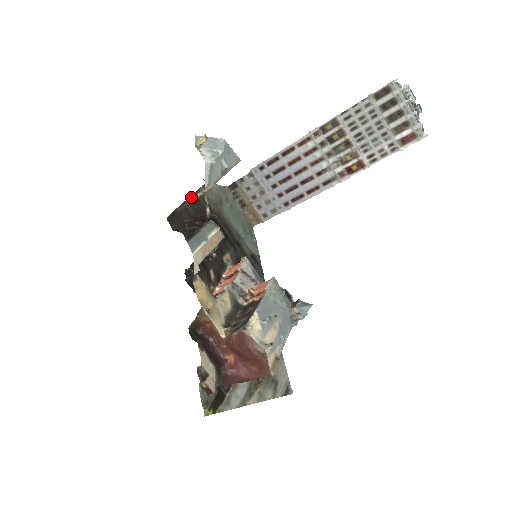
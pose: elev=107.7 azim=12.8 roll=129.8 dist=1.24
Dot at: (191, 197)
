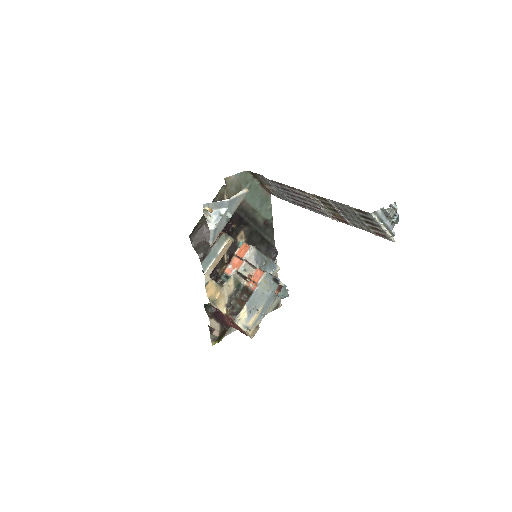
Dot at: occluded
